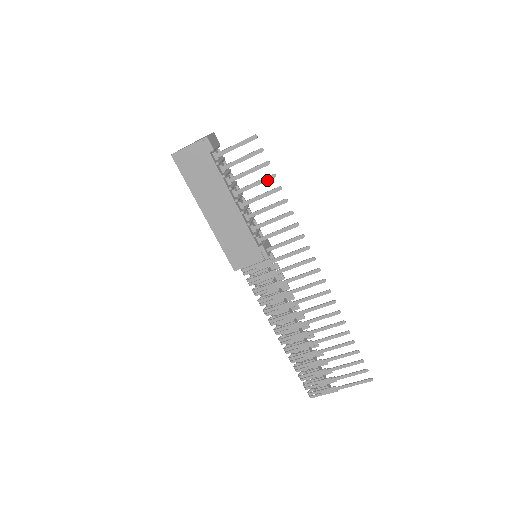
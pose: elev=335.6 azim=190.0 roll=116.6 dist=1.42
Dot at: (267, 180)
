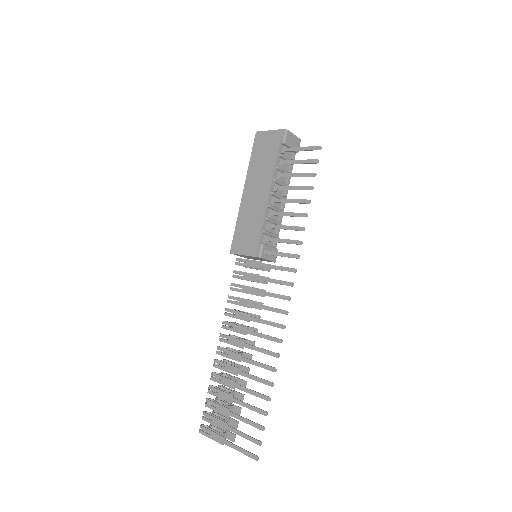
Dot at: (304, 189)
